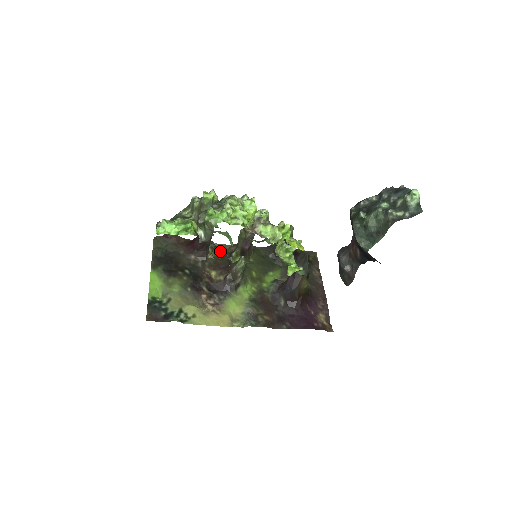
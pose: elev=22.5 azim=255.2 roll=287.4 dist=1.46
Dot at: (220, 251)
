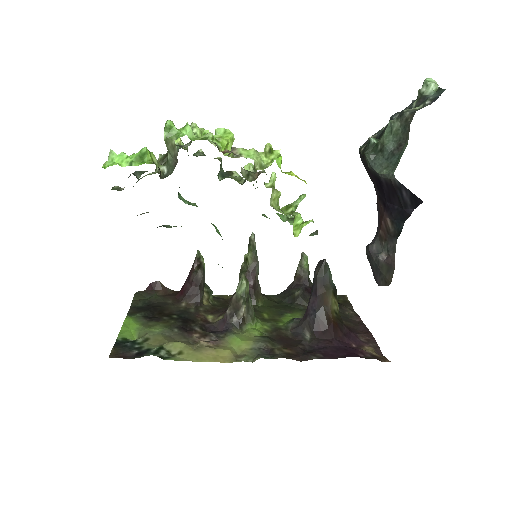
Dot at: (220, 300)
